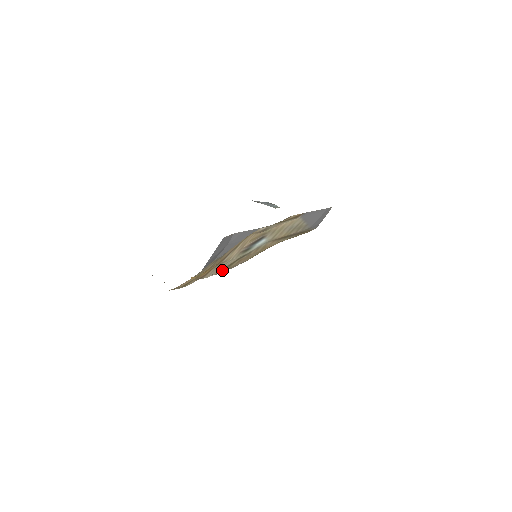
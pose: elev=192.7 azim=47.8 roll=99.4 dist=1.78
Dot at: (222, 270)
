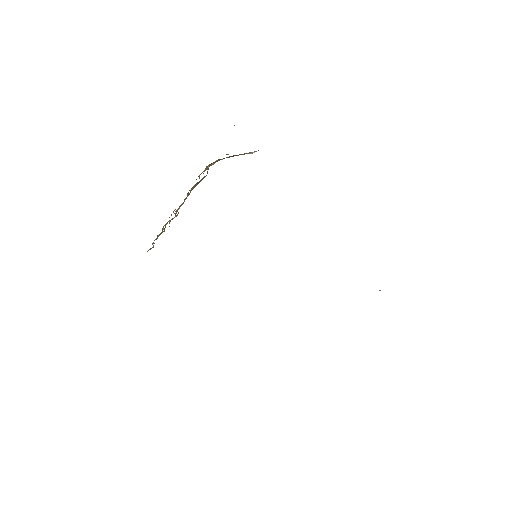
Dot at: occluded
